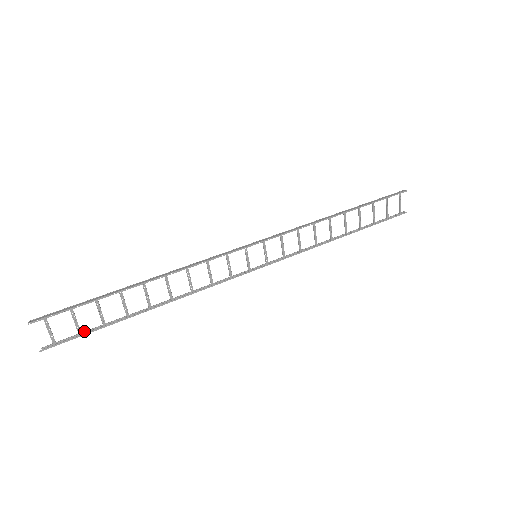
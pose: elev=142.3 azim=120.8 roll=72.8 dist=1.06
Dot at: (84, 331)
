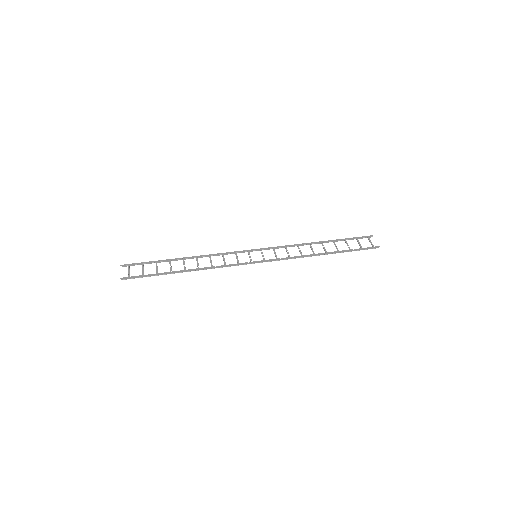
Dot at: (146, 276)
